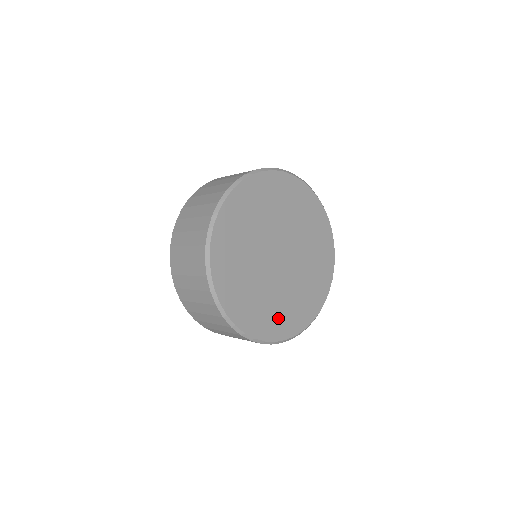
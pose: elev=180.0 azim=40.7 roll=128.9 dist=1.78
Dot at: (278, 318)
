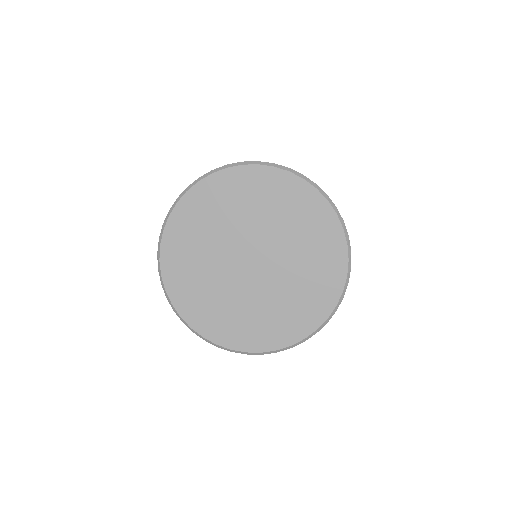
Dot at: (308, 301)
